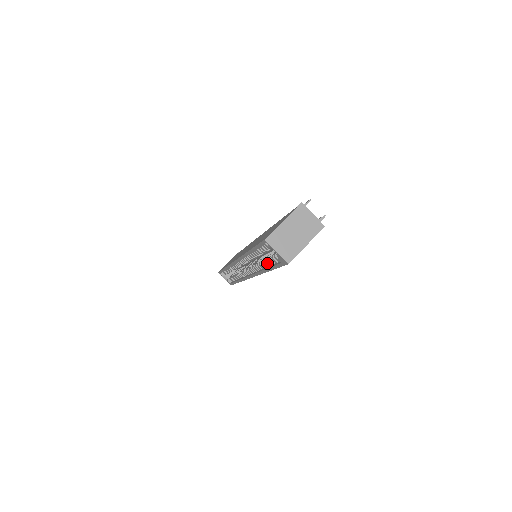
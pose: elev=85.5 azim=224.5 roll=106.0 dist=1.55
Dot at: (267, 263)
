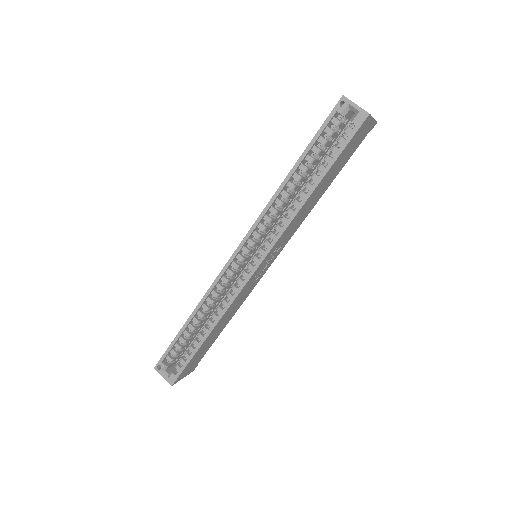
Dot at: (316, 175)
